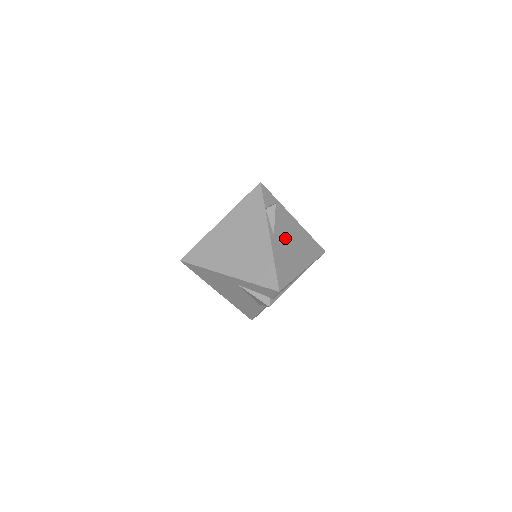
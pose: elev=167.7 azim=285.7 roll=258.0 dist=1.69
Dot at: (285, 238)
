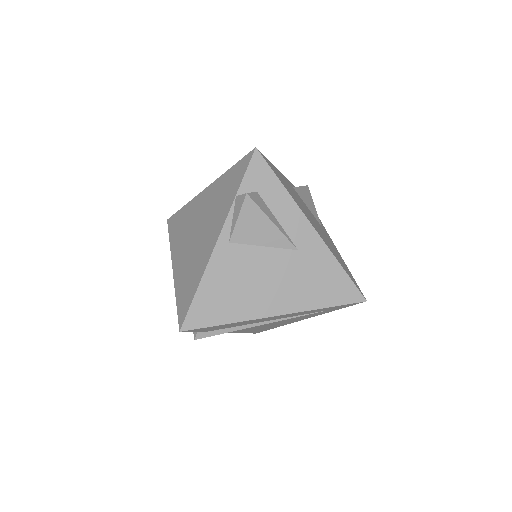
Dot at: (258, 253)
